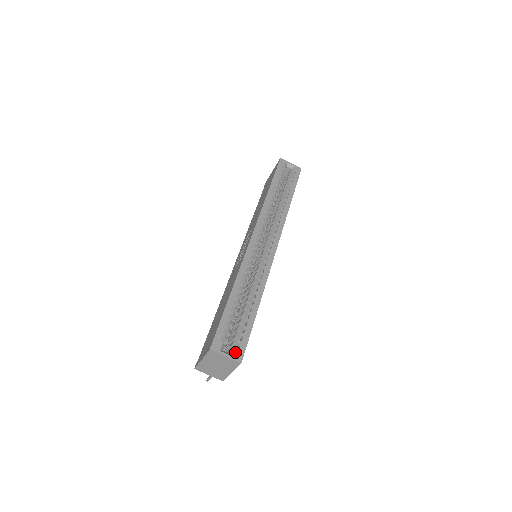
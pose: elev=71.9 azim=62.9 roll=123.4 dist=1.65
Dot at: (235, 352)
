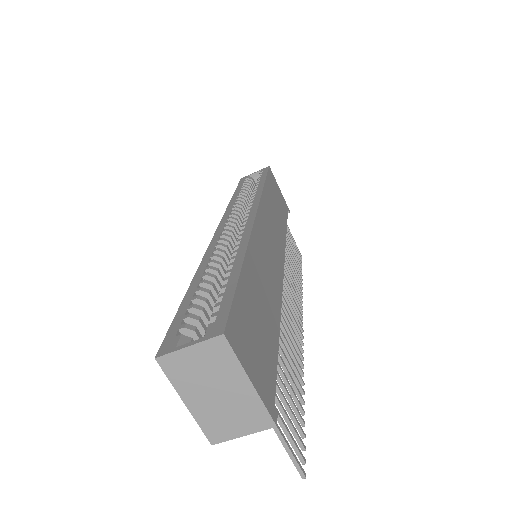
Dot at: (207, 330)
